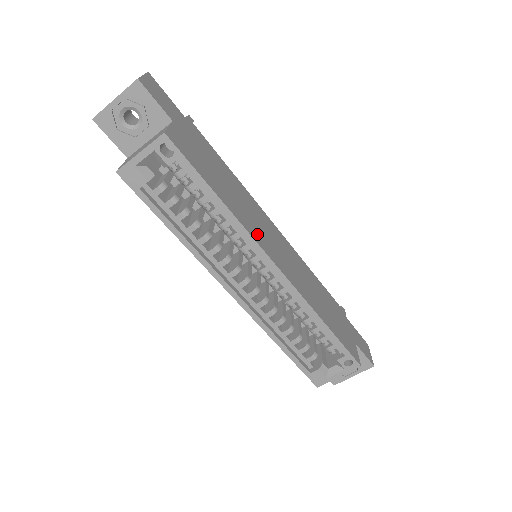
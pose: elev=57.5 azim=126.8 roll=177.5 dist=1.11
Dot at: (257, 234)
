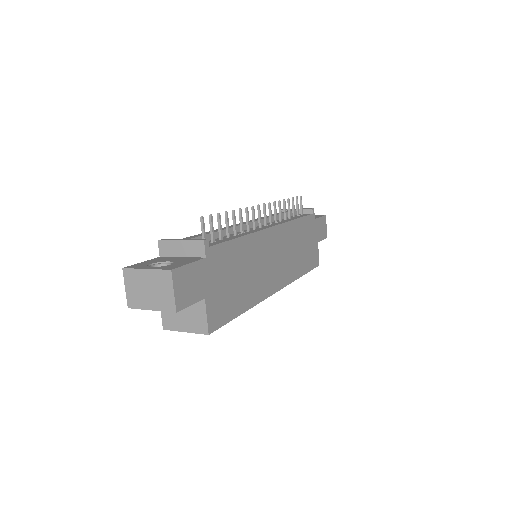
Dot at: (265, 286)
